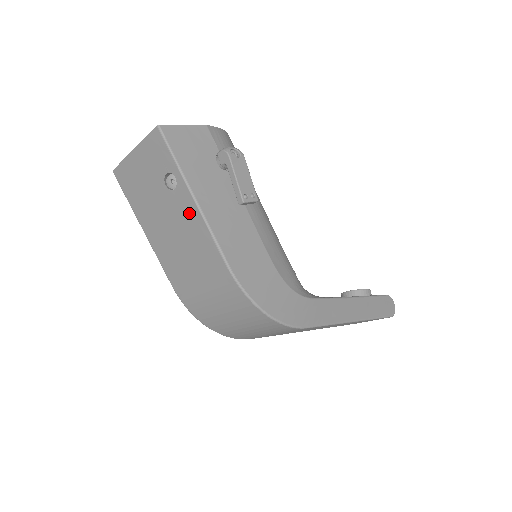
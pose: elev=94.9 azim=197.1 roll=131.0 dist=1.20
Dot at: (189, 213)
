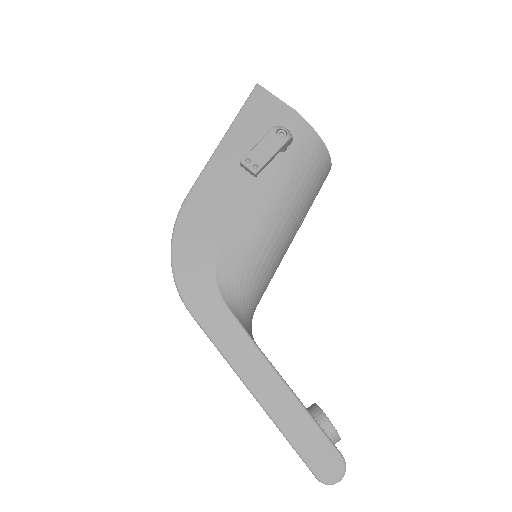
Dot at: occluded
